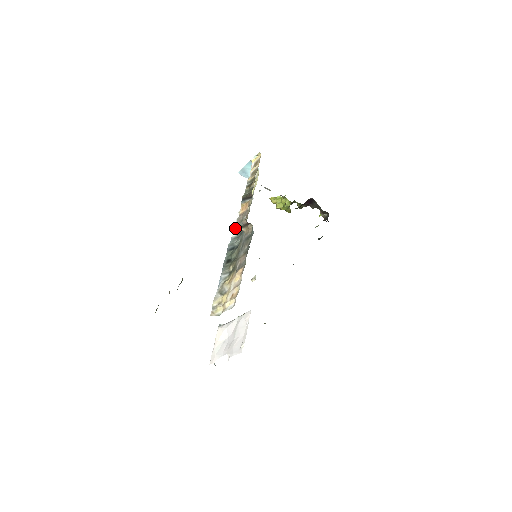
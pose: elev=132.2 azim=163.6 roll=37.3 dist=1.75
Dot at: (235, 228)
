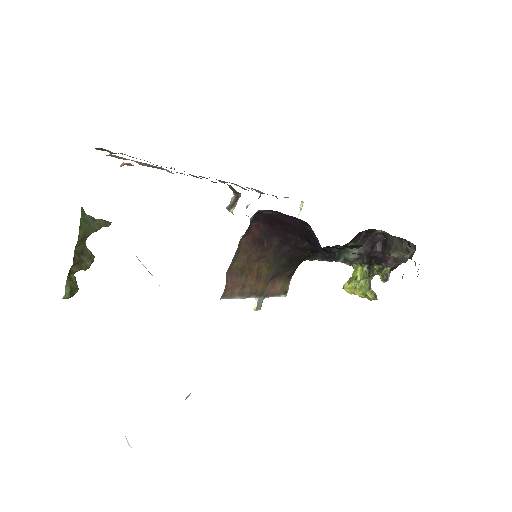
Dot at: occluded
